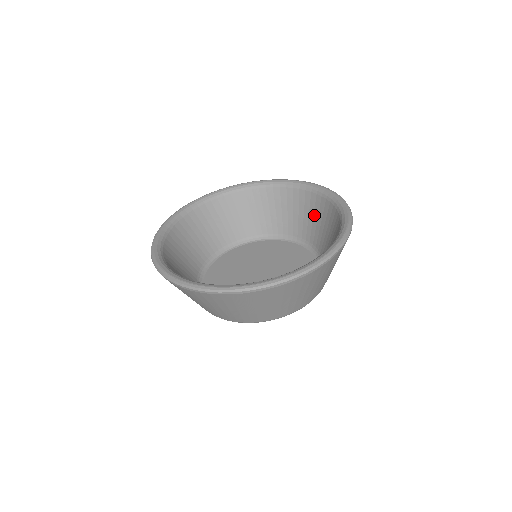
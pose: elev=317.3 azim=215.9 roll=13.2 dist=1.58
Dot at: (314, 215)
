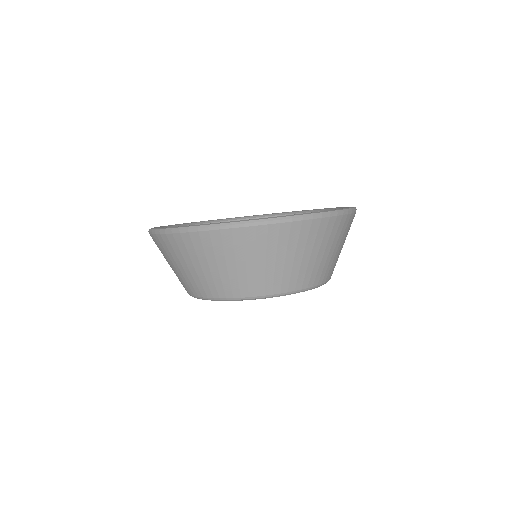
Dot at: occluded
